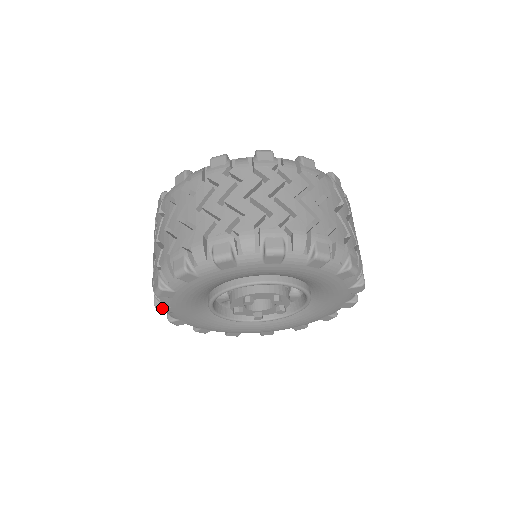
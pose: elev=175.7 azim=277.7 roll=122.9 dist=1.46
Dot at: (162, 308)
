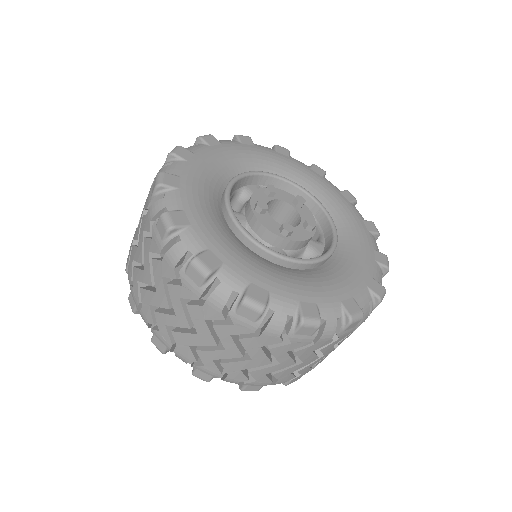
Dot at: (169, 175)
